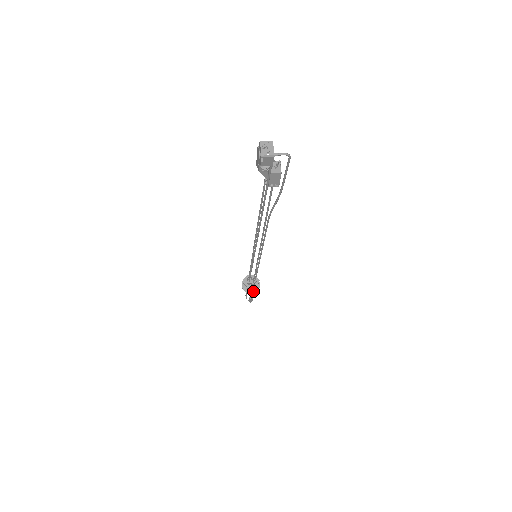
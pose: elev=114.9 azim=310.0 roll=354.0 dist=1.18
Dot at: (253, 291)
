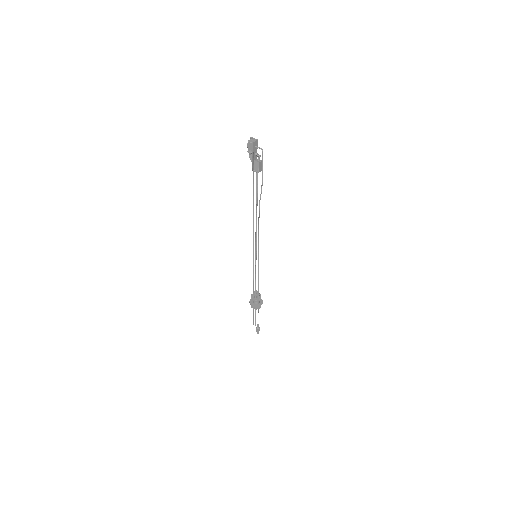
Dot at: (254, 305)
